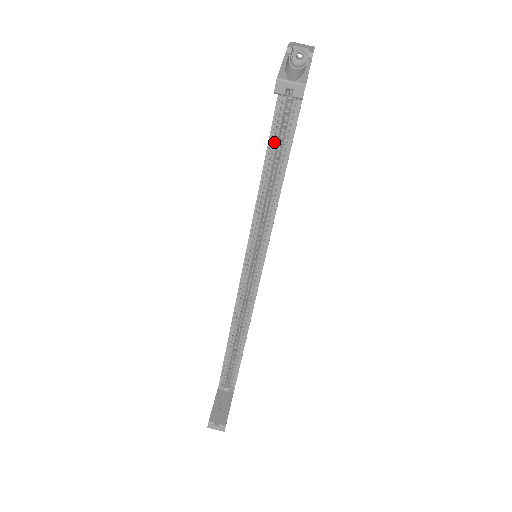
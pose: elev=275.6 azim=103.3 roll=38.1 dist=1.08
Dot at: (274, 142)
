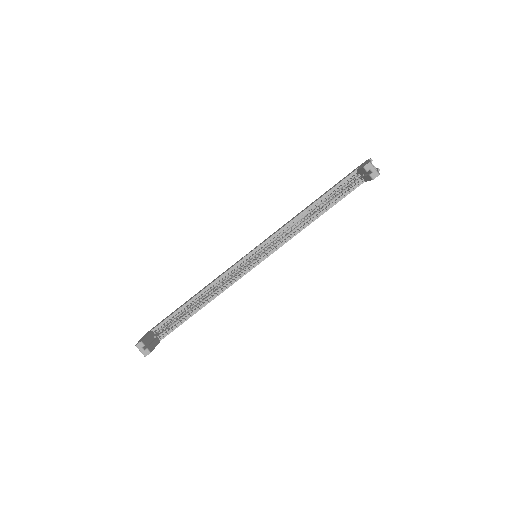
Dot at: (327, 197)
